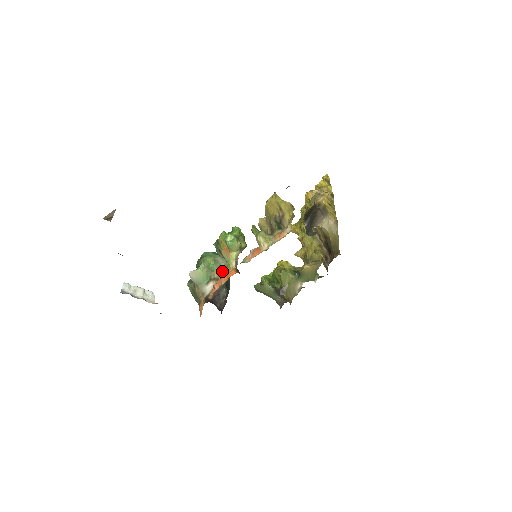
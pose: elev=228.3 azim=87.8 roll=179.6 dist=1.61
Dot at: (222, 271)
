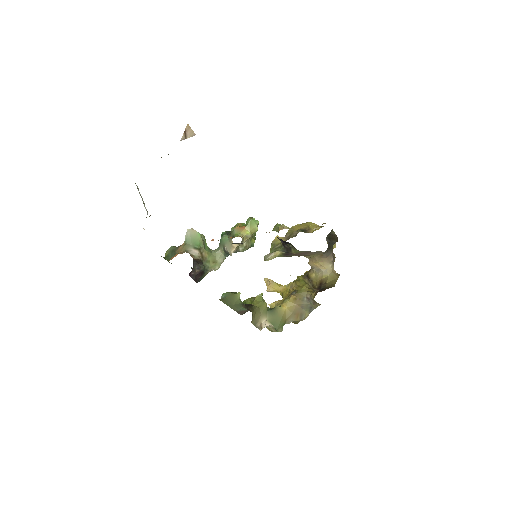
Dot at: (208, 259)
